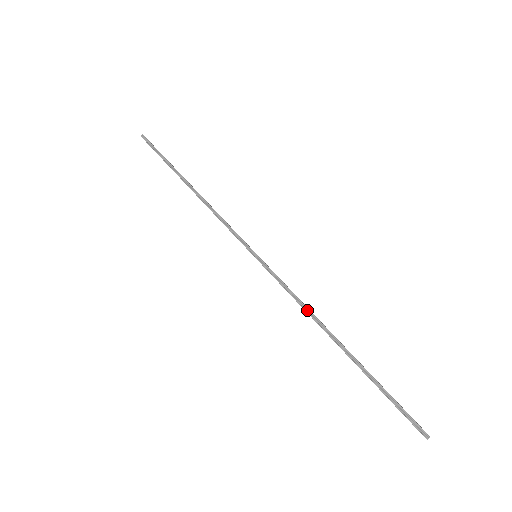
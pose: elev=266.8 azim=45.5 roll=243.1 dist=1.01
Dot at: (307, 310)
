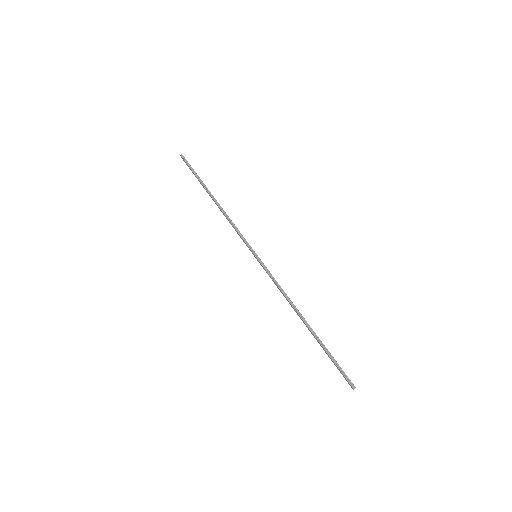
Dot at: (287, 297)
